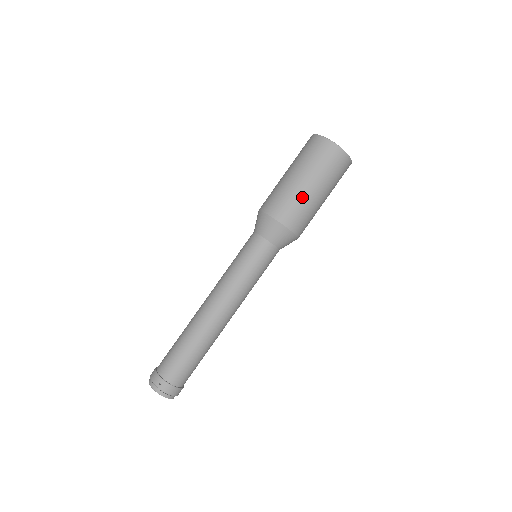
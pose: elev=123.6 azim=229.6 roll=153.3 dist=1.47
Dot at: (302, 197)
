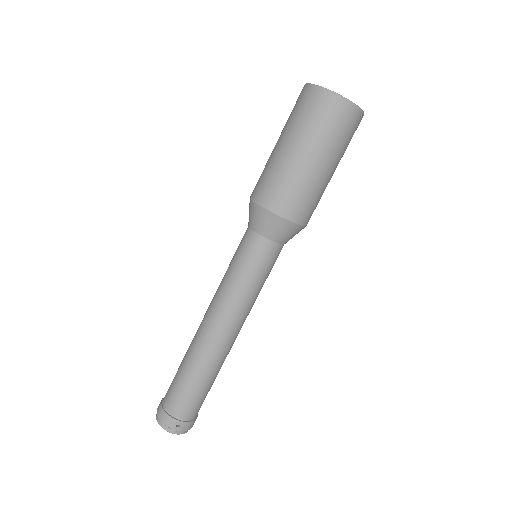
Dot at: (316, 184)
